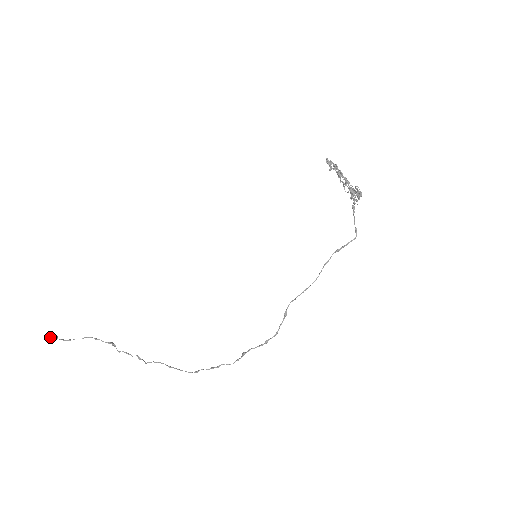
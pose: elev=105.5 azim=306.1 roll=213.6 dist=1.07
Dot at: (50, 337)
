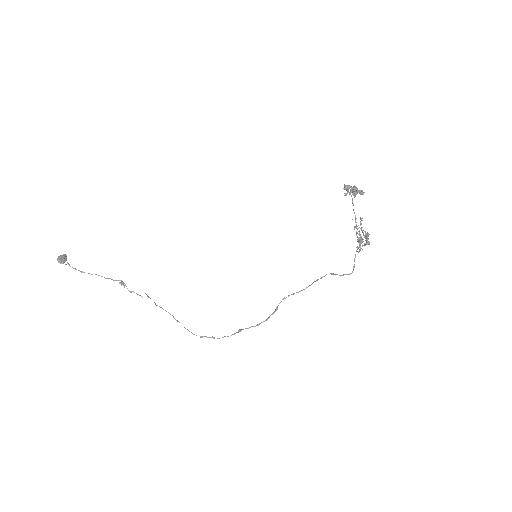
Dot at: (61, 263)
